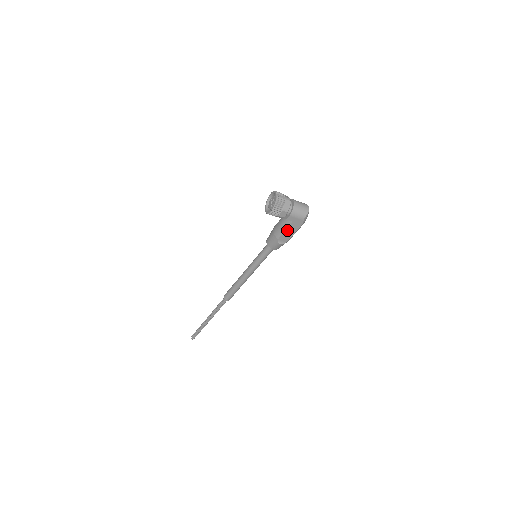
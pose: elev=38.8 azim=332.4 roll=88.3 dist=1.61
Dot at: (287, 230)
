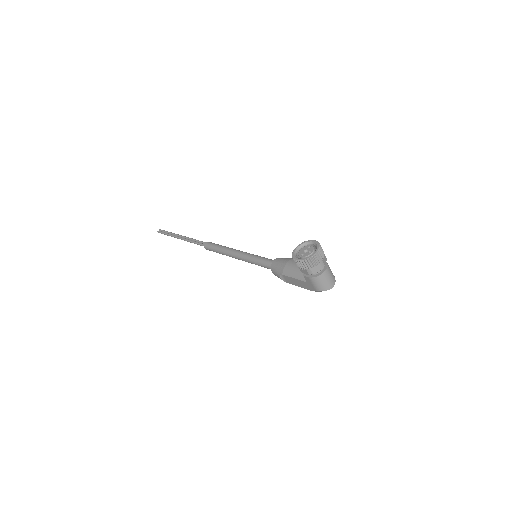
Dot at: (296, 279)
